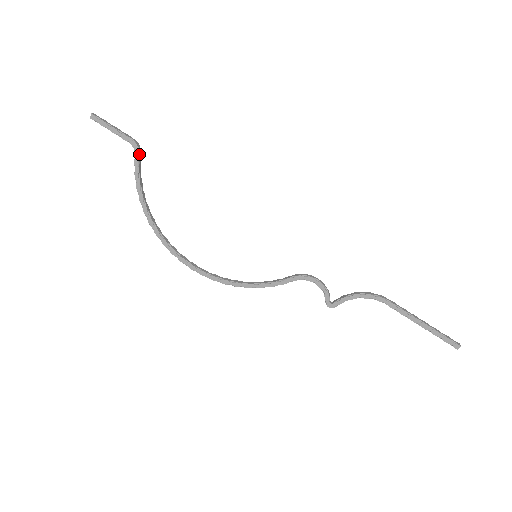
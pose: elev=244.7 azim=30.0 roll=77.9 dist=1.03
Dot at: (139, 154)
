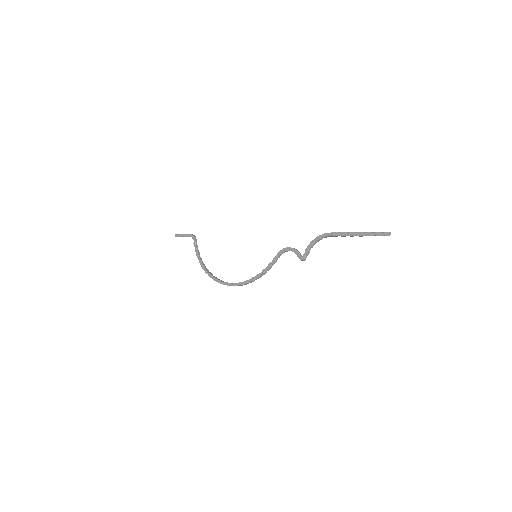
Dot at: (195, 239)
